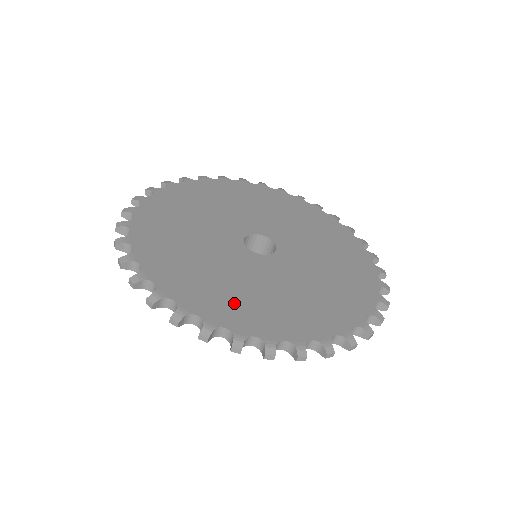
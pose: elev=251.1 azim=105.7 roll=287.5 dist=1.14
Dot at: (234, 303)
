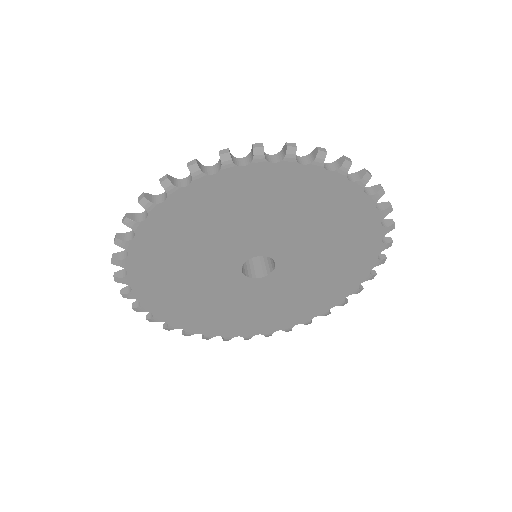
Dot at: (198, 316)
